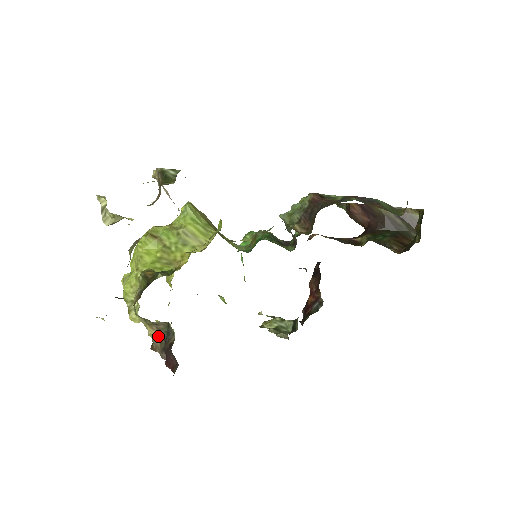
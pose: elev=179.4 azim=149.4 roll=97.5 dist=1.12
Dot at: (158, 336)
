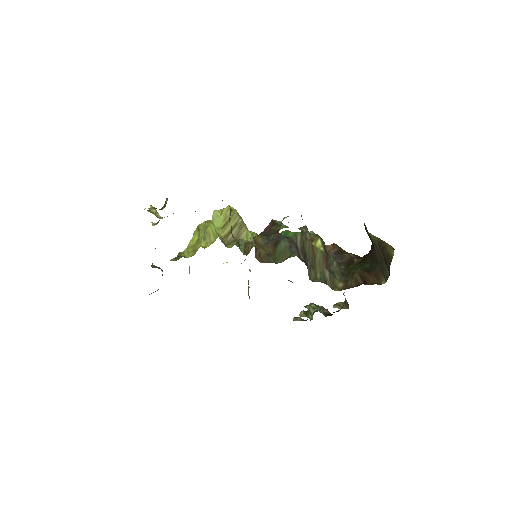
Dot at: occluded
